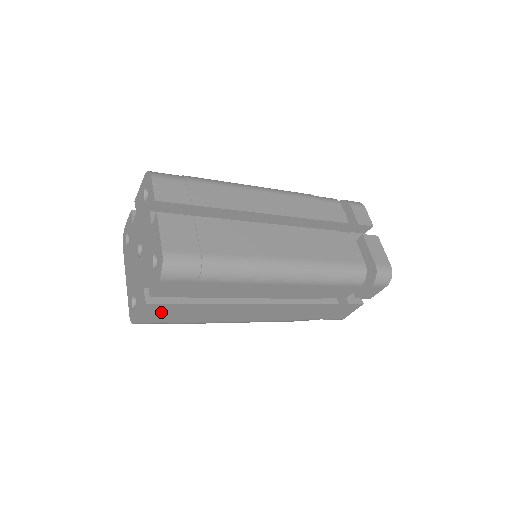
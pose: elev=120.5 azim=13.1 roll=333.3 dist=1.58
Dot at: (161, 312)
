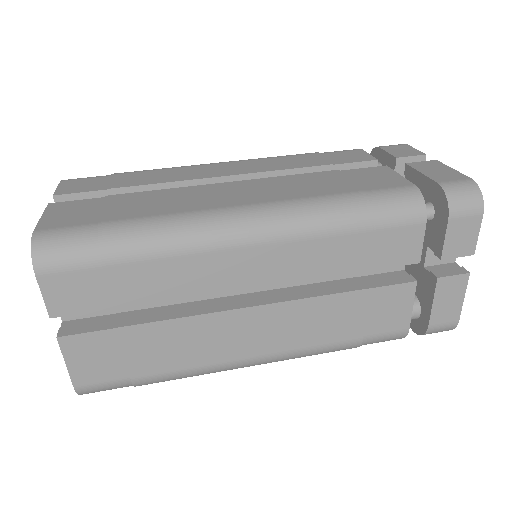
Dot at: (98, 355)
